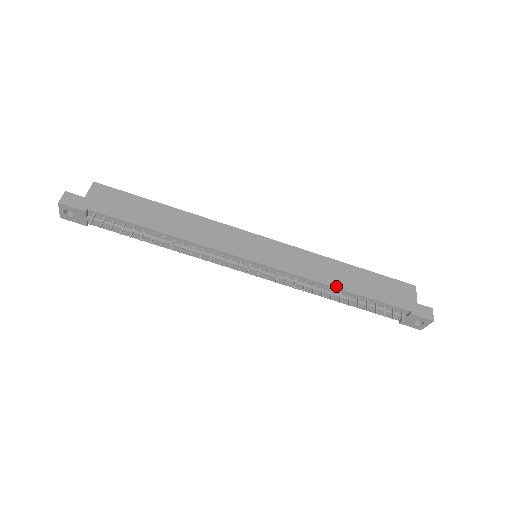
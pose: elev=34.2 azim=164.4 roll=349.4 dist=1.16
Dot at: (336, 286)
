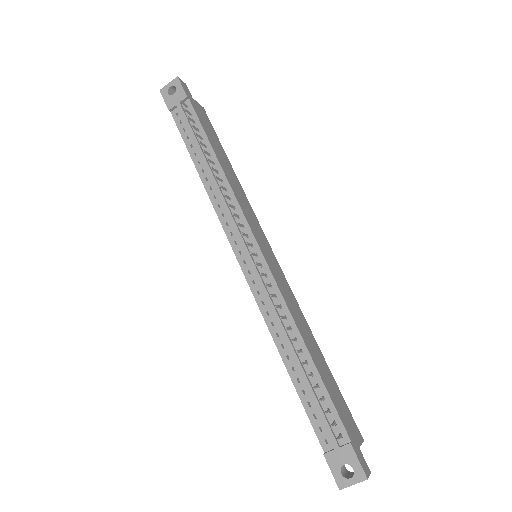
Dot at: (304, 339)
